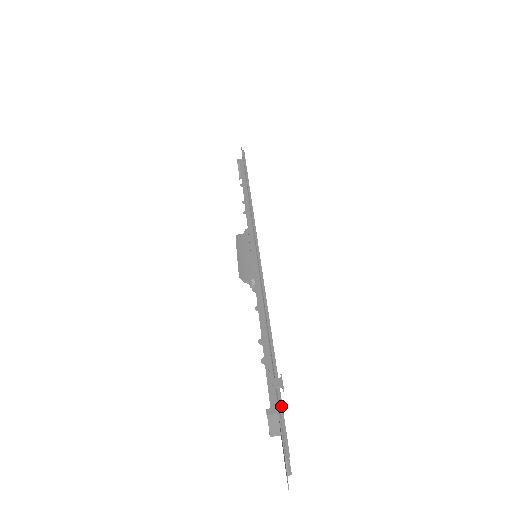
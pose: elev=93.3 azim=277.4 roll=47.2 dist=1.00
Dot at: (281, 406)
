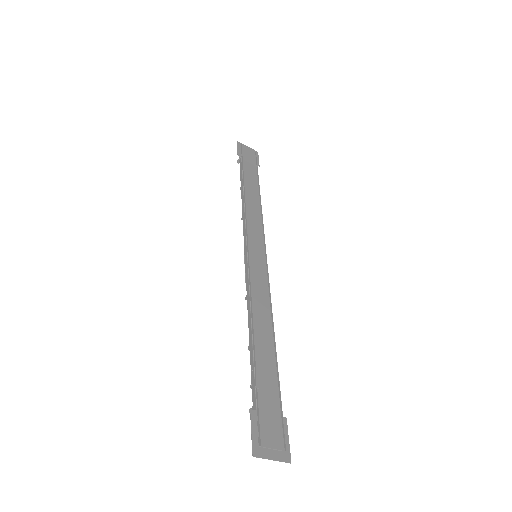
Dot at: (257, 403)
